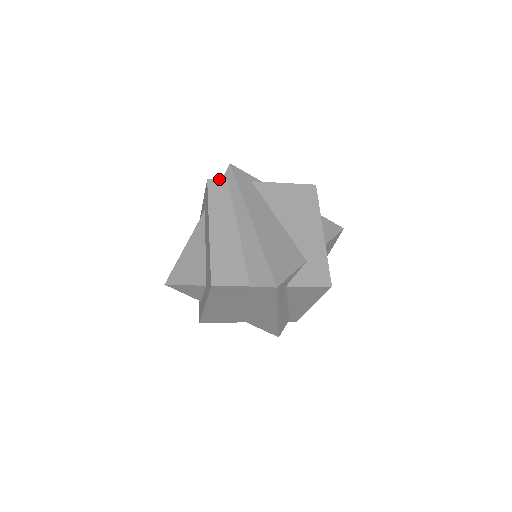
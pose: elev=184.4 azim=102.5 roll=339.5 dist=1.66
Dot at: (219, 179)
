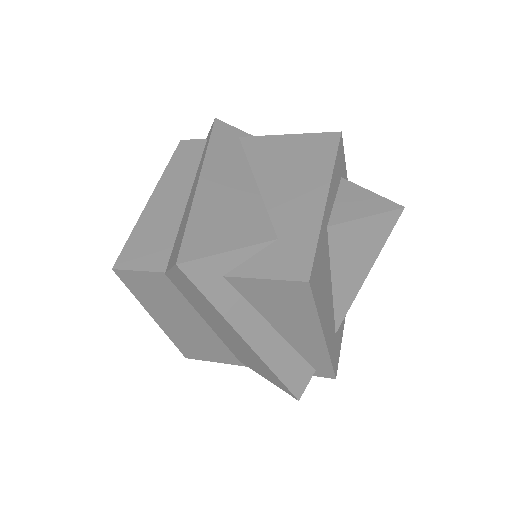
Dot at: (196, 139)
